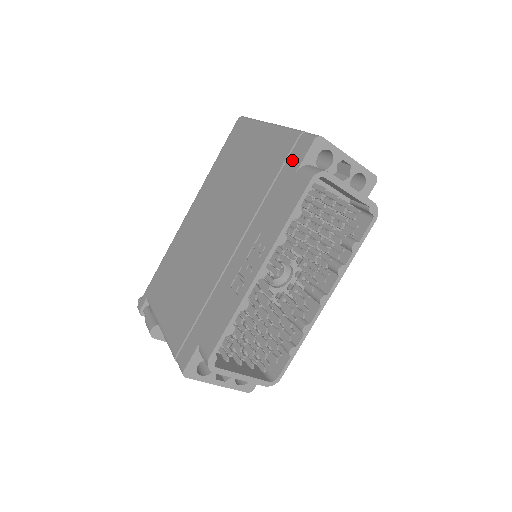
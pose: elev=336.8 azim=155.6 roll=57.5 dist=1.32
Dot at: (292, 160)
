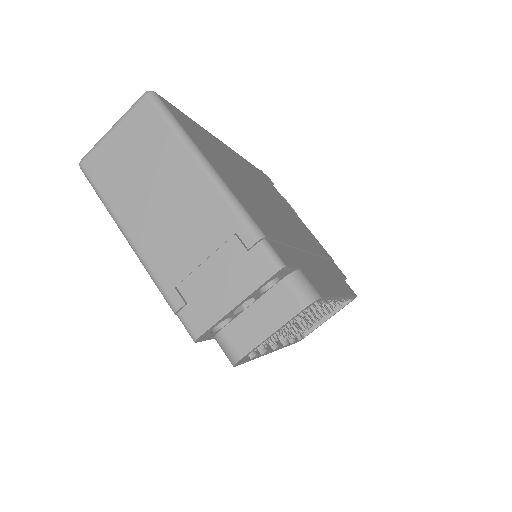
Dot at: occluded
